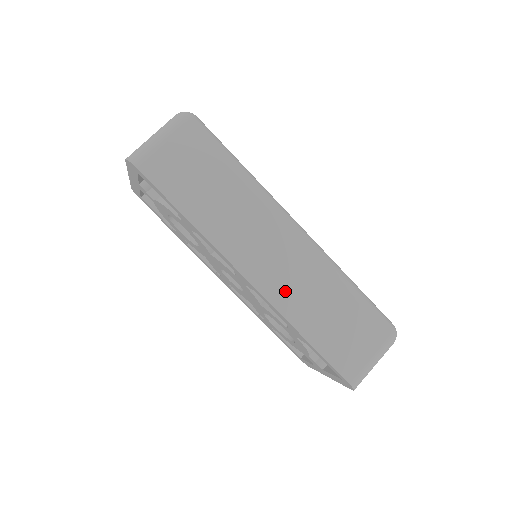
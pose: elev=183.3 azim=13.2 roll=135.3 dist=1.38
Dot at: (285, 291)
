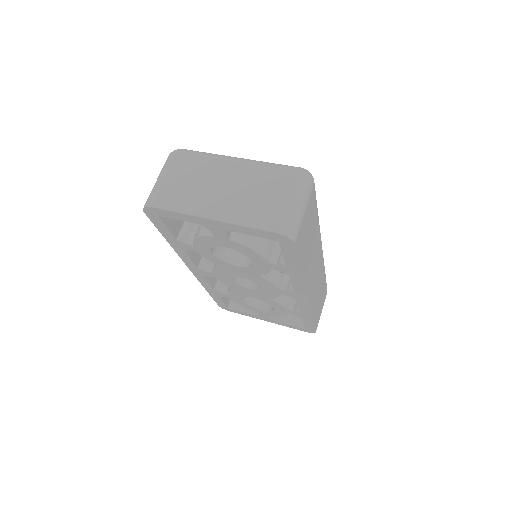
Dot at: (314, 294)
